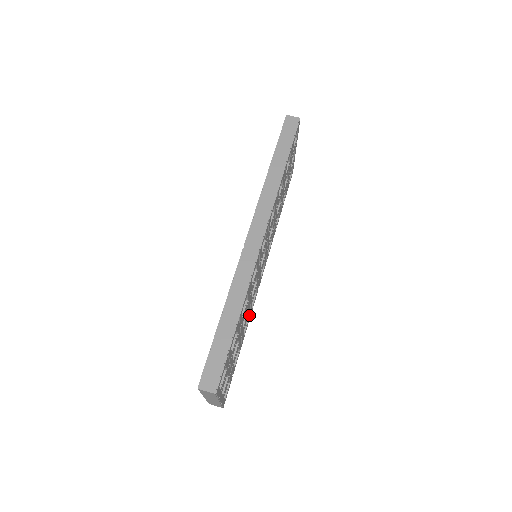
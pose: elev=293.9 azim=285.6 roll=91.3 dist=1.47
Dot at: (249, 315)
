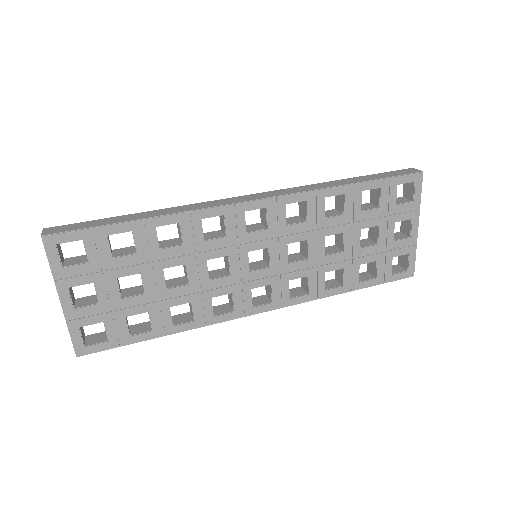
Dot at: (199, 312)
